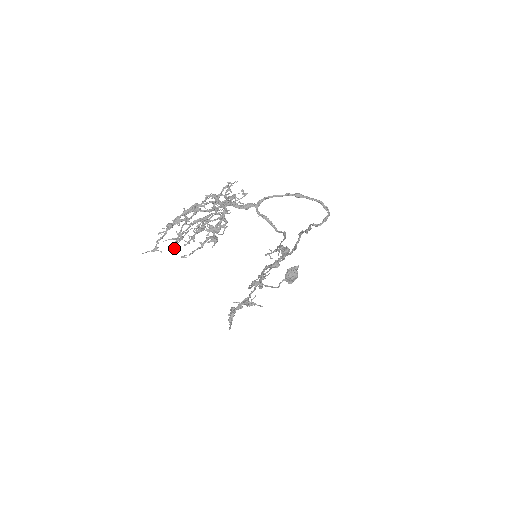
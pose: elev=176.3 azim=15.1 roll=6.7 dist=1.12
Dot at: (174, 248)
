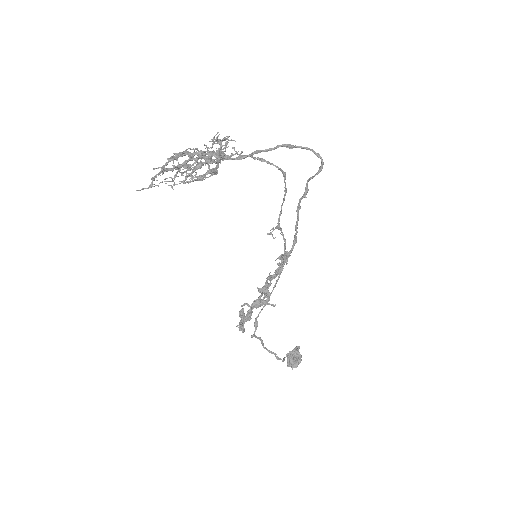
Dot at: (174, 153)
